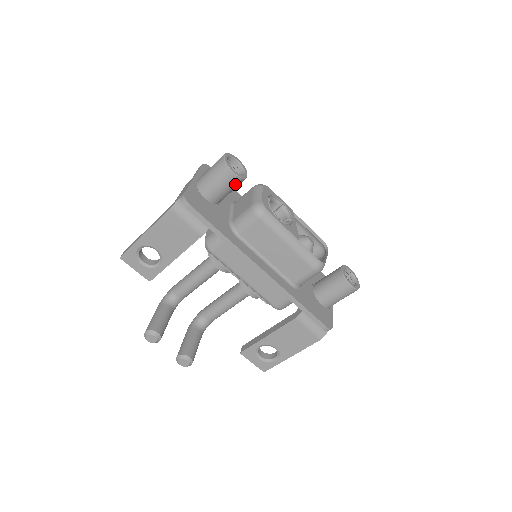
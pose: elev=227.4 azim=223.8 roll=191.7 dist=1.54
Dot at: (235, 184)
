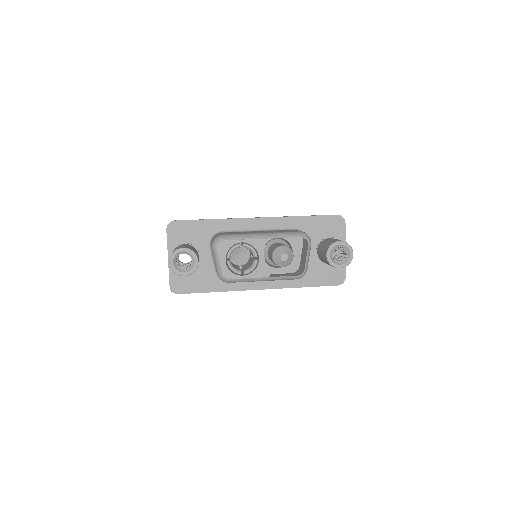
Dot at: occluded
